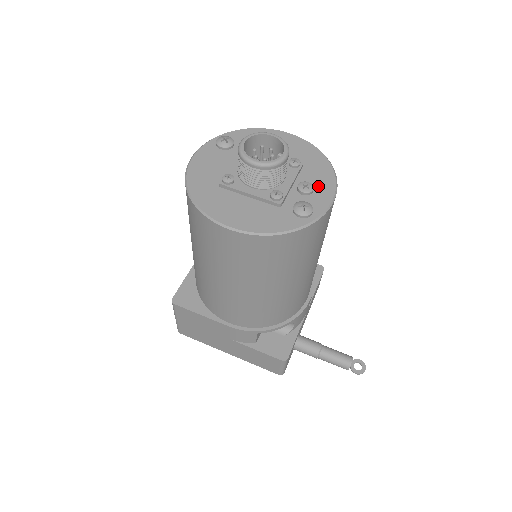
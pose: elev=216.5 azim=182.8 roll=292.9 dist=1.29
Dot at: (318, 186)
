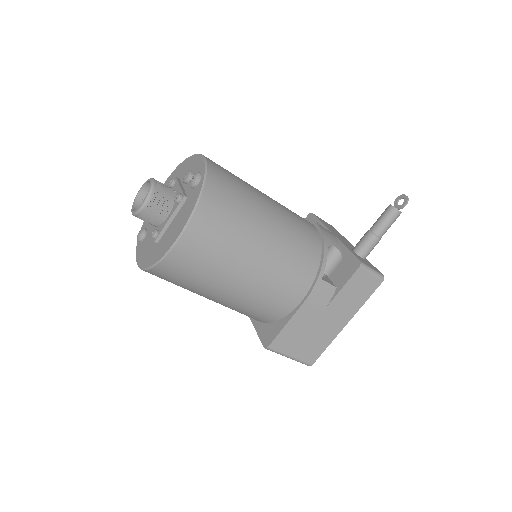
Dot at: (192, 168)
